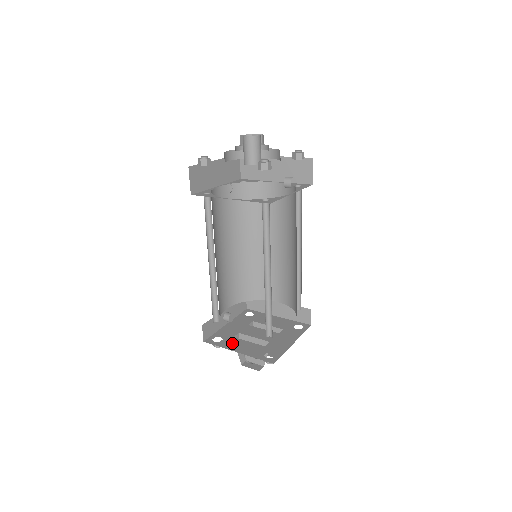
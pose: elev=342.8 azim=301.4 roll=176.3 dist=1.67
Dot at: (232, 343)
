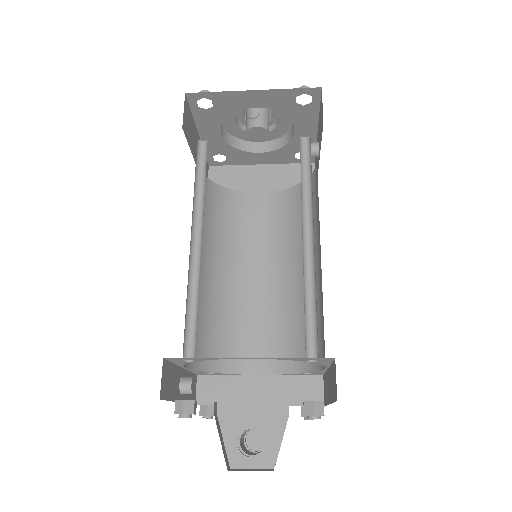
Dot at: occluded
